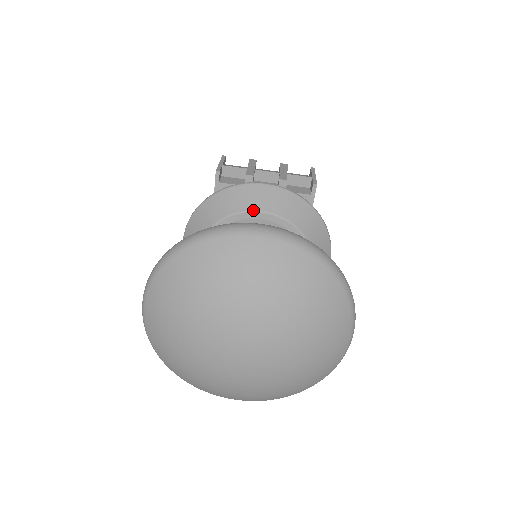
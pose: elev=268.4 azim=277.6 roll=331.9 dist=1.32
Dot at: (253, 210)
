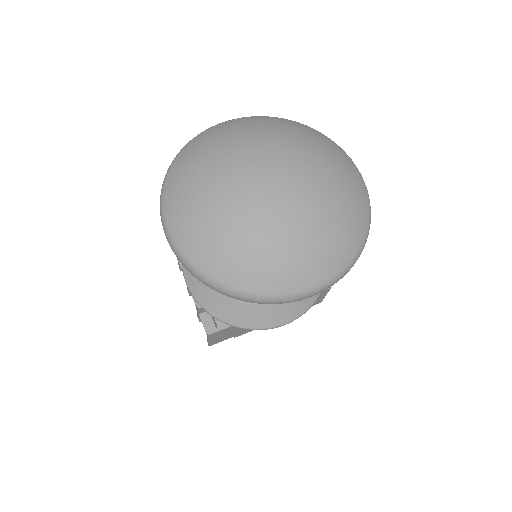
Dot at: occluded
